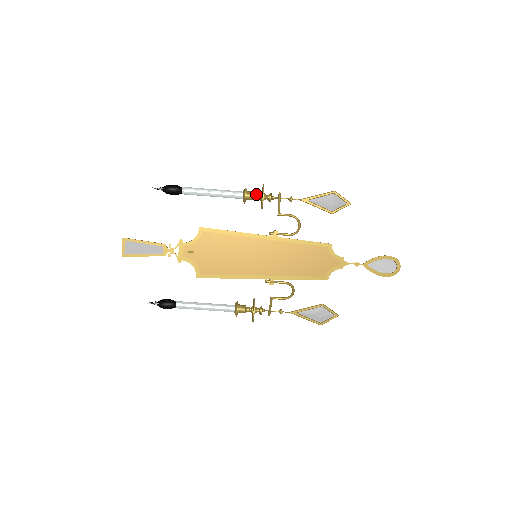
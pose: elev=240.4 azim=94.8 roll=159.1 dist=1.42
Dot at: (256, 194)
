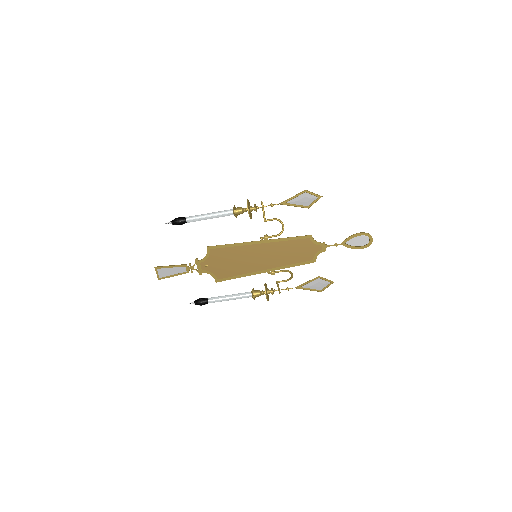
Dot at: (243, 209)
